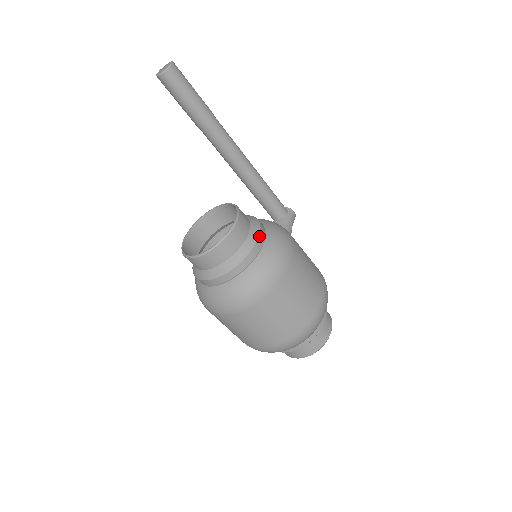
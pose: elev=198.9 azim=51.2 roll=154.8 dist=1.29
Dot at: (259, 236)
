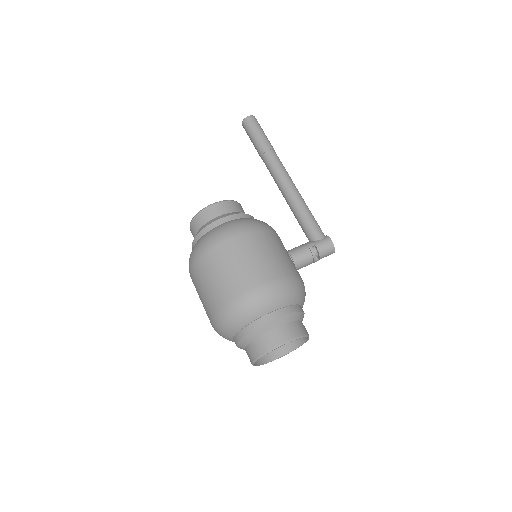
Dot at: (224, 218)
